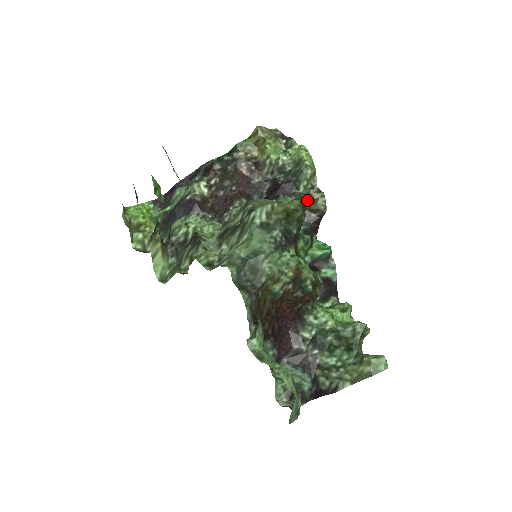
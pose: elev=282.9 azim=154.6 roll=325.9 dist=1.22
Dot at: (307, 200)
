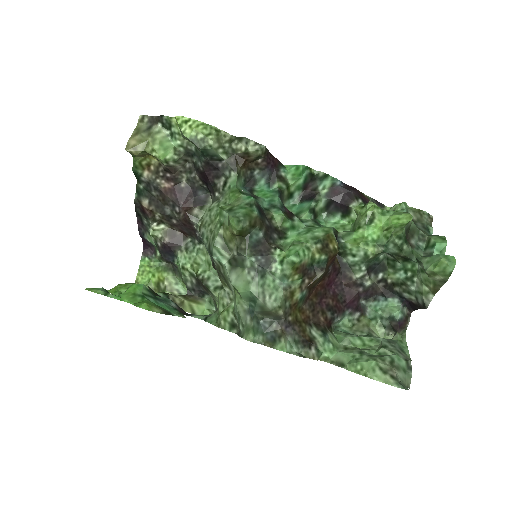
Dot at: (239, 158)
